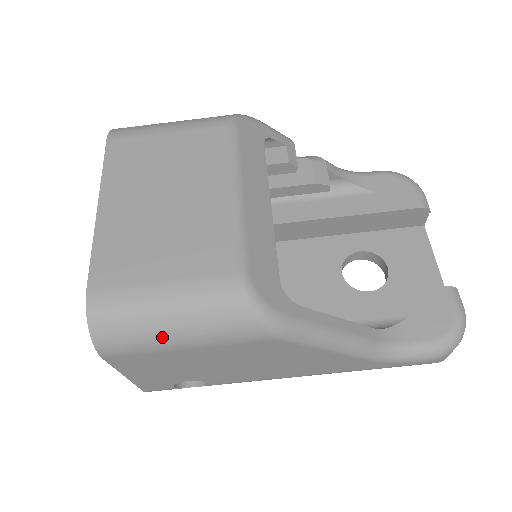
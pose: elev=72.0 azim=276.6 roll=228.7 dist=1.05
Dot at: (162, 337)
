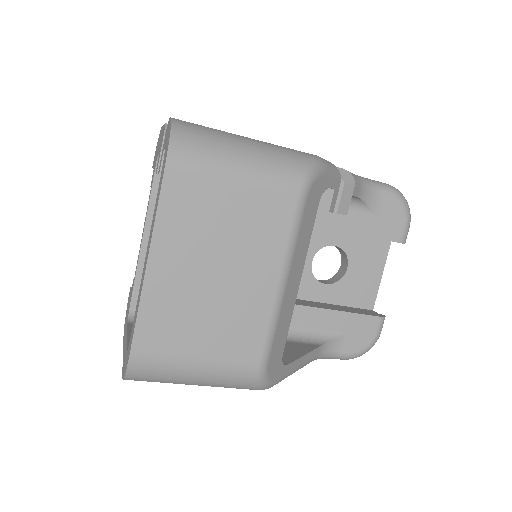
Dot at: occluded
